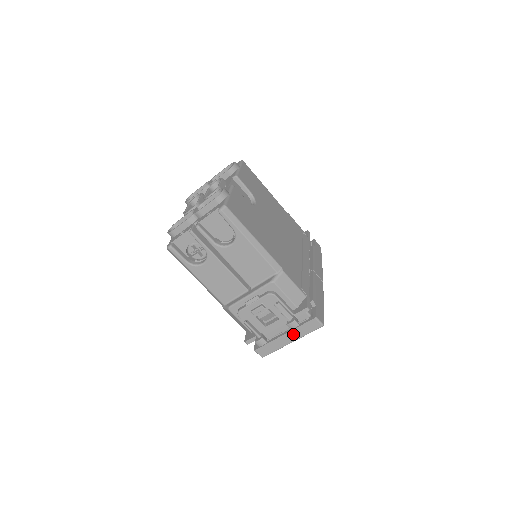
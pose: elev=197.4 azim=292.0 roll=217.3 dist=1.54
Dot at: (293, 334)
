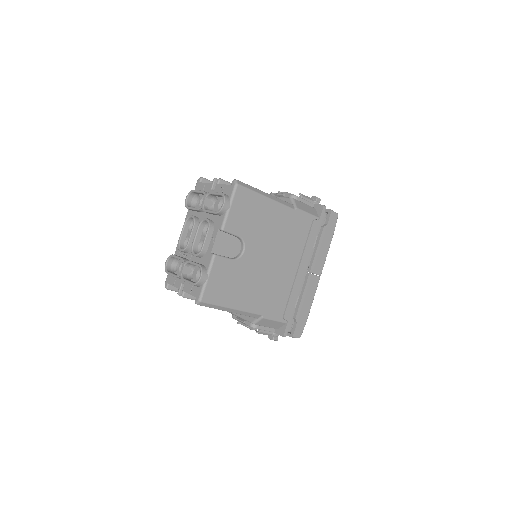
Dot at: occluded
